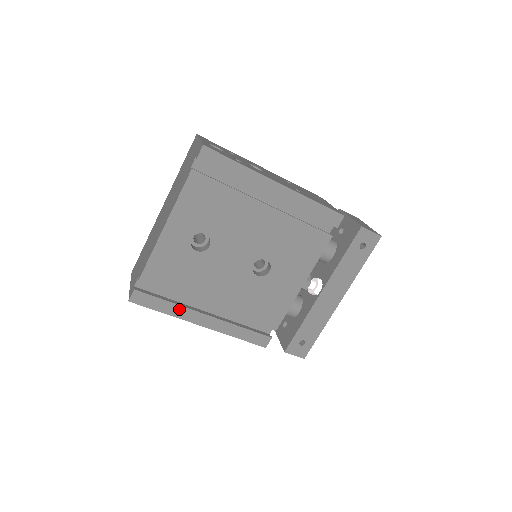
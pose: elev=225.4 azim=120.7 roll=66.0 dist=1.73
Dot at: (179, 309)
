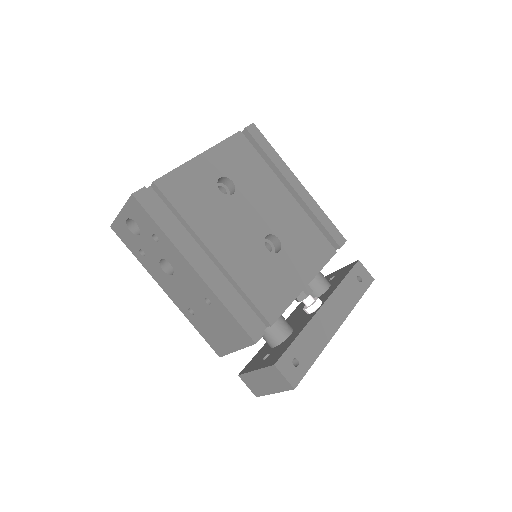
Dot at: (180, 236)
